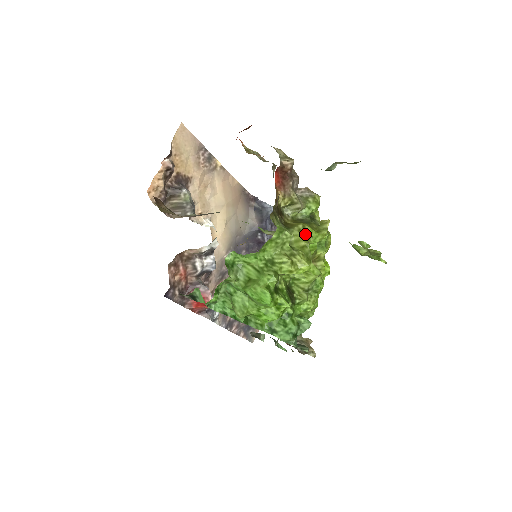
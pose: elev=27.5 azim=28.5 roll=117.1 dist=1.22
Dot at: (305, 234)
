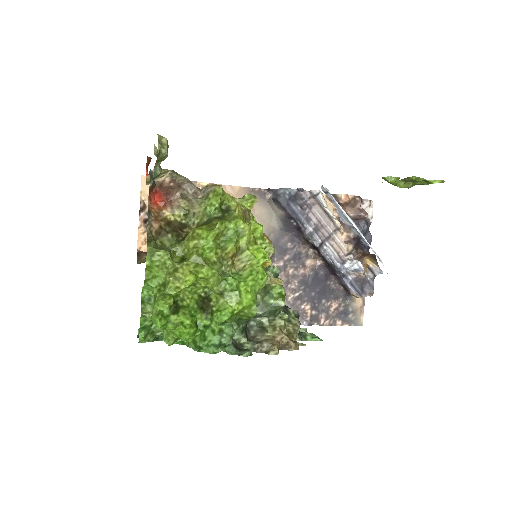
Dot at: (192, 240)
